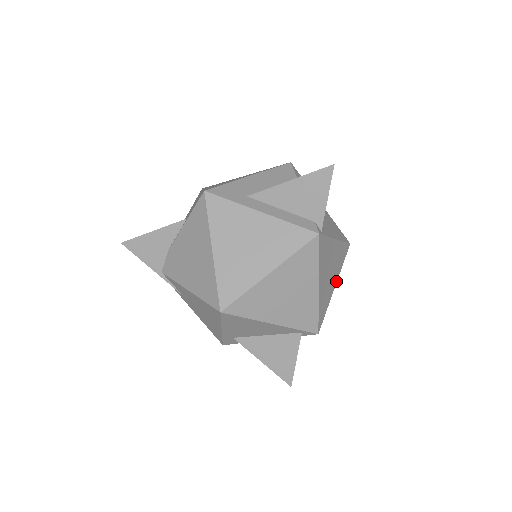
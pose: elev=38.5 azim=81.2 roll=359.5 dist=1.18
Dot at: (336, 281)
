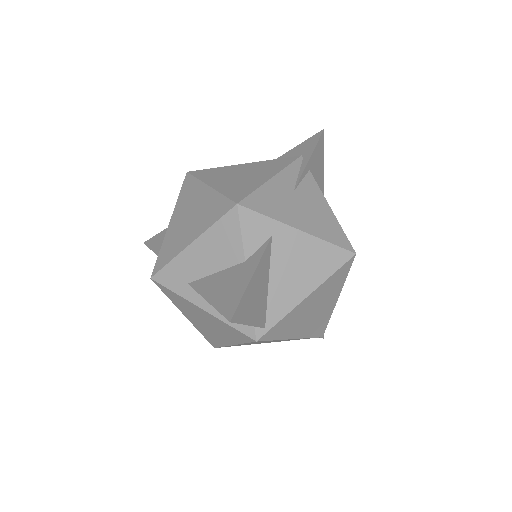
Dot at: (338, 295)
